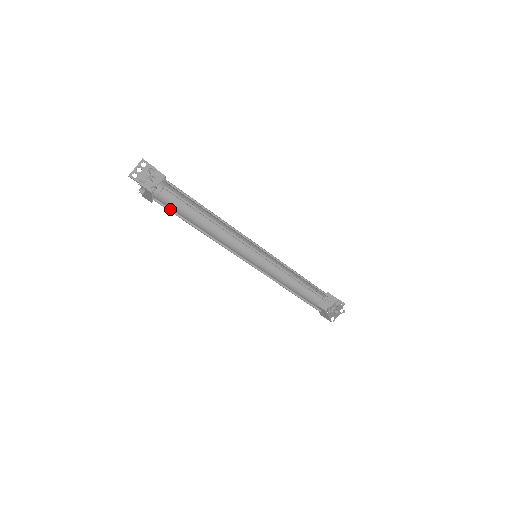
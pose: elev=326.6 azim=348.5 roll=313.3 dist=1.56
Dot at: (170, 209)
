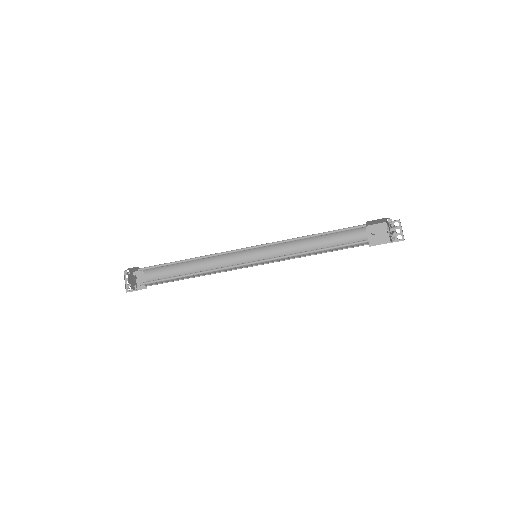
Dot at: (157, 281)
